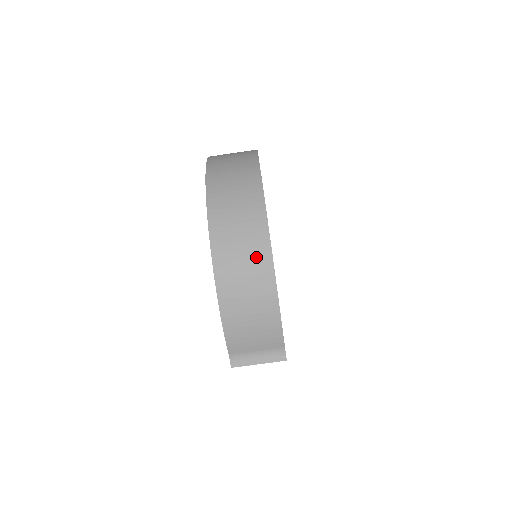
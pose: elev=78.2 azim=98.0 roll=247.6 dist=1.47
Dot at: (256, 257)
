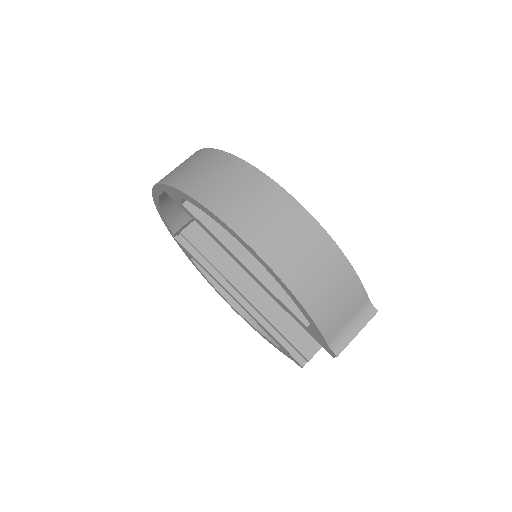
Dot at: (298, 226)
